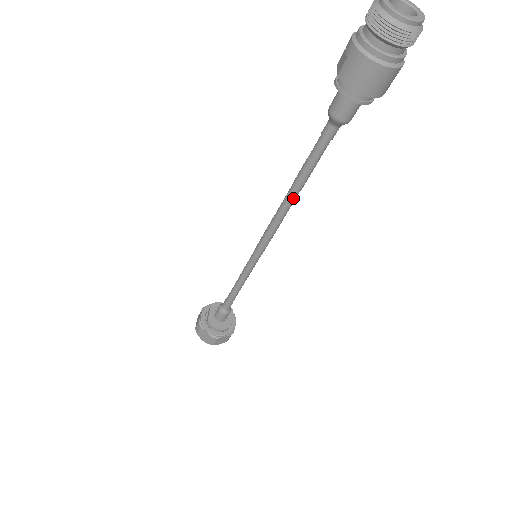
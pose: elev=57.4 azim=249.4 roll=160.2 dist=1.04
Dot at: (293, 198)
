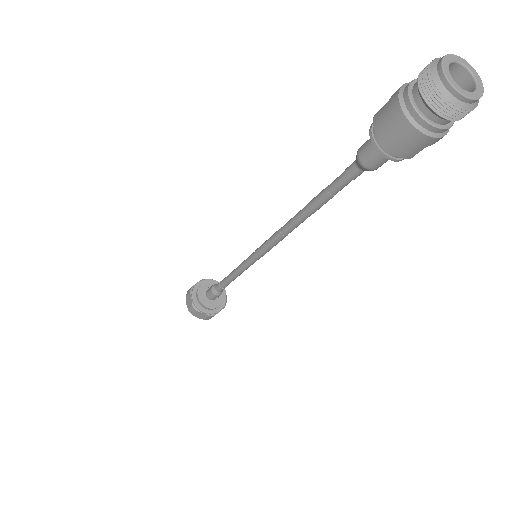
Dot at: (301, 218)
